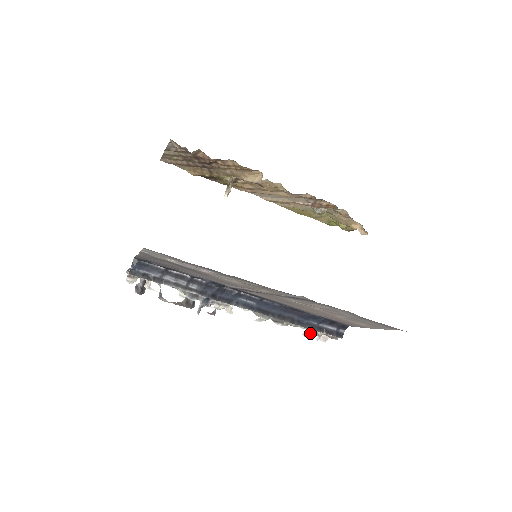
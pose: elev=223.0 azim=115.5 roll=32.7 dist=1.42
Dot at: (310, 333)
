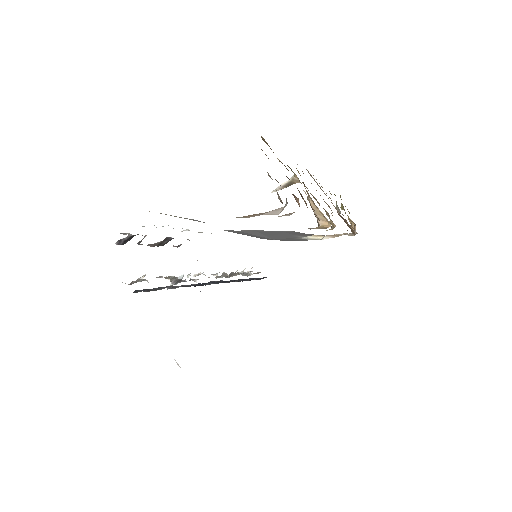
Dot at: occluded
